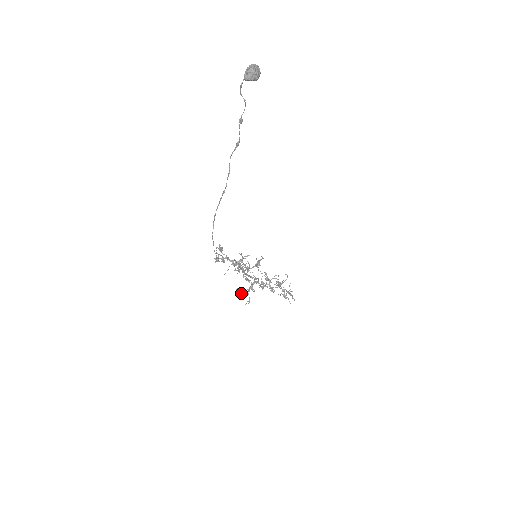
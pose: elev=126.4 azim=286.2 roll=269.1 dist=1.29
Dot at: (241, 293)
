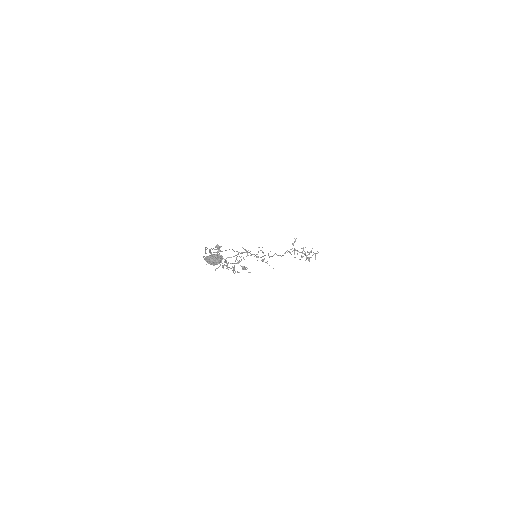
Dot at: (235, 261)
